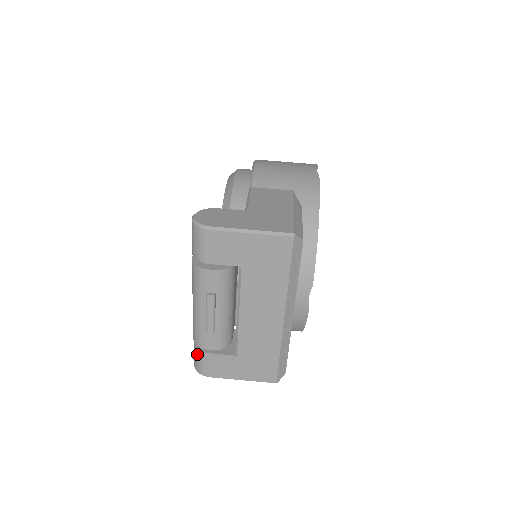
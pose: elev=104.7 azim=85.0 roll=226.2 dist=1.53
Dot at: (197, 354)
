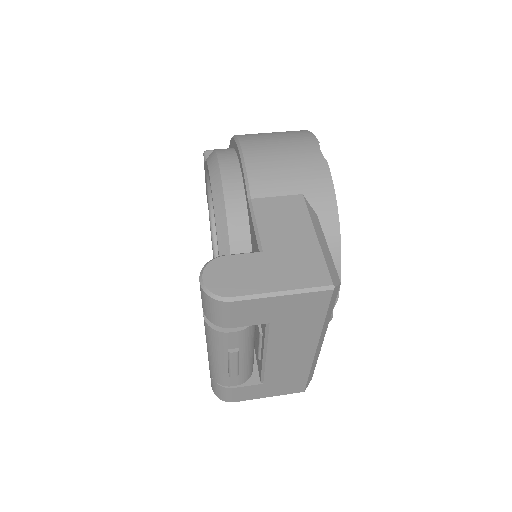
Dot at: (218, 388)
